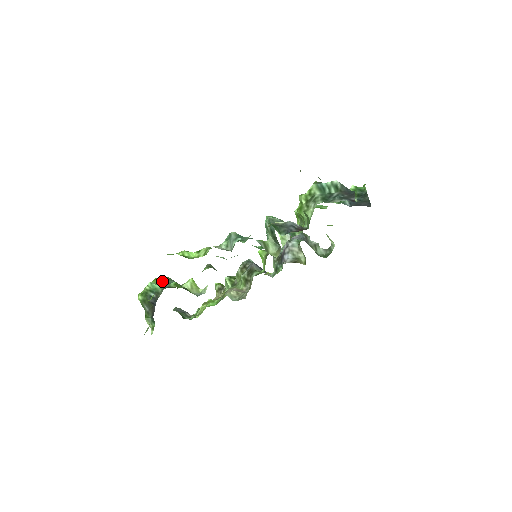
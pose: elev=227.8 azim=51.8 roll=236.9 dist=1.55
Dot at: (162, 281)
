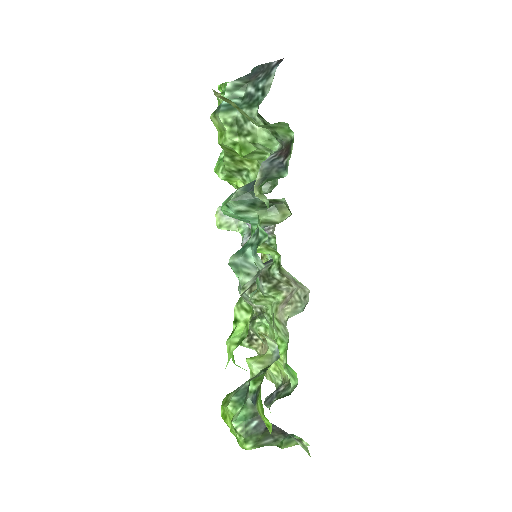
Dot at: (235, 404)
